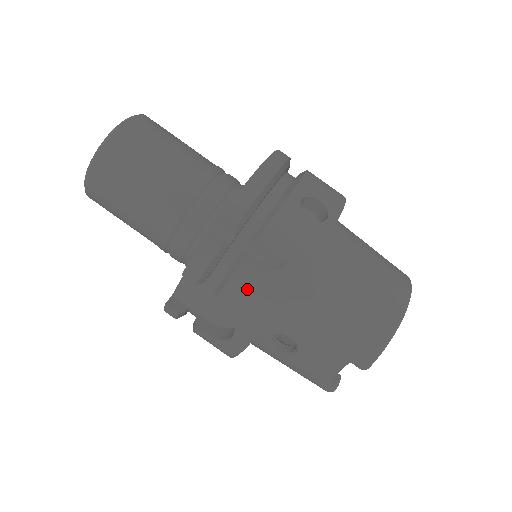
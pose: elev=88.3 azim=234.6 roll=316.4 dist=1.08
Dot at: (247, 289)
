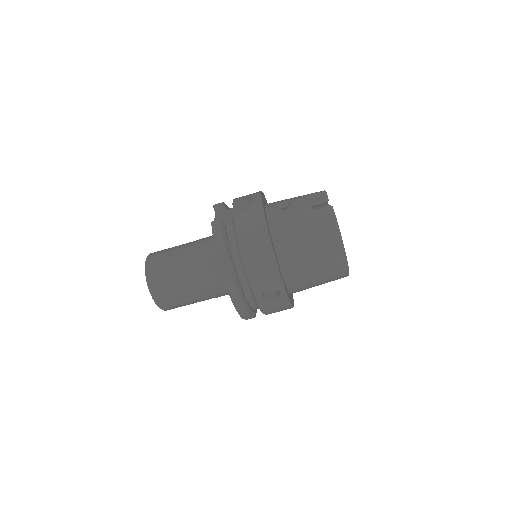
Dot at: occluded
